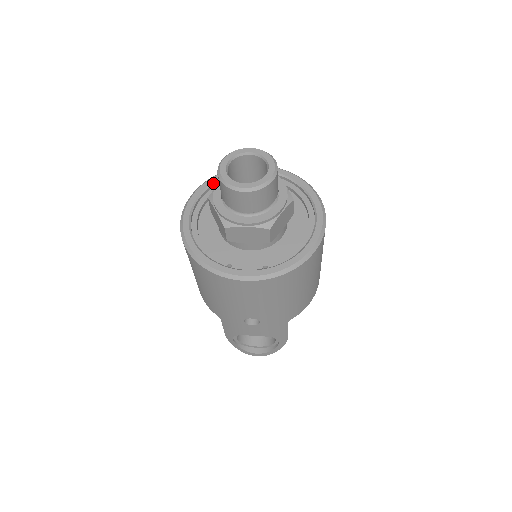
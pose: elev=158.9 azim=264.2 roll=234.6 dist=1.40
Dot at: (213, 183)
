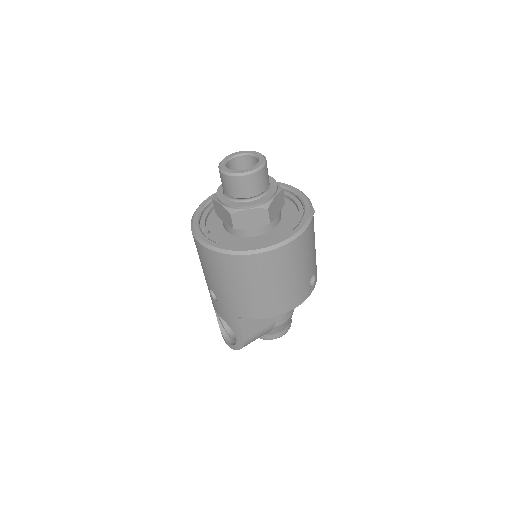
Dot at: occluded
